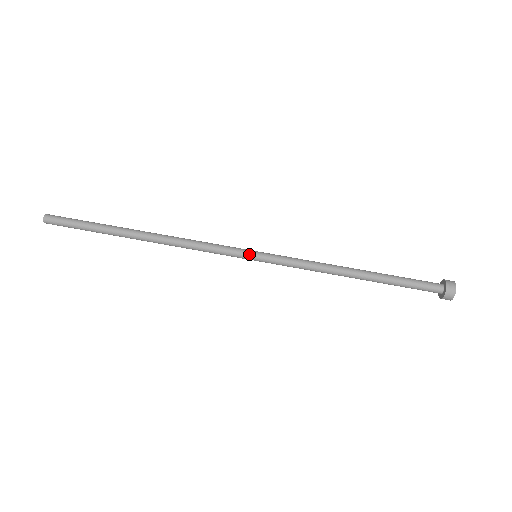
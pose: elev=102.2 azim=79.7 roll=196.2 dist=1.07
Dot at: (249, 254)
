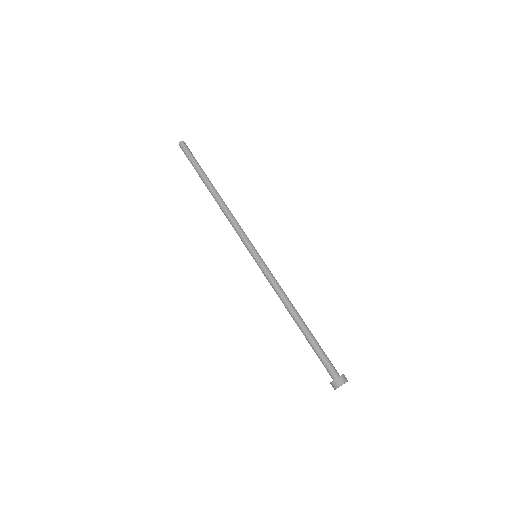
Dot at: (255, 250)
